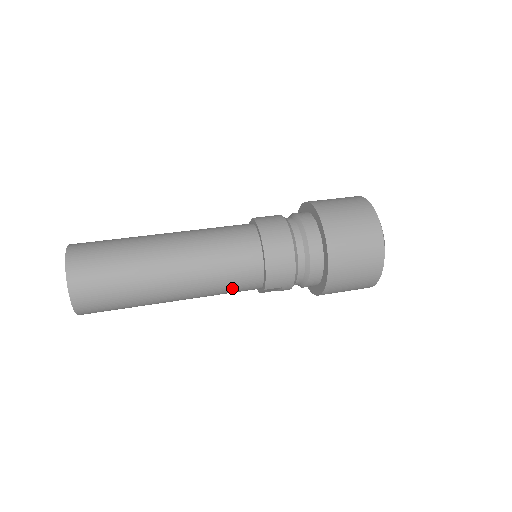
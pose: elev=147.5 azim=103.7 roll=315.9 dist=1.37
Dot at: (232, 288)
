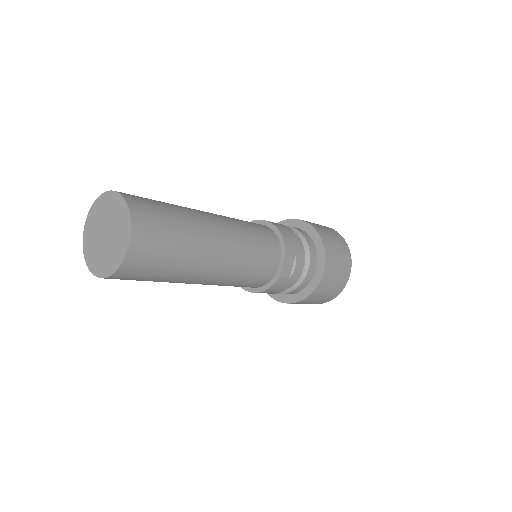
Dot at: (261, 248)
